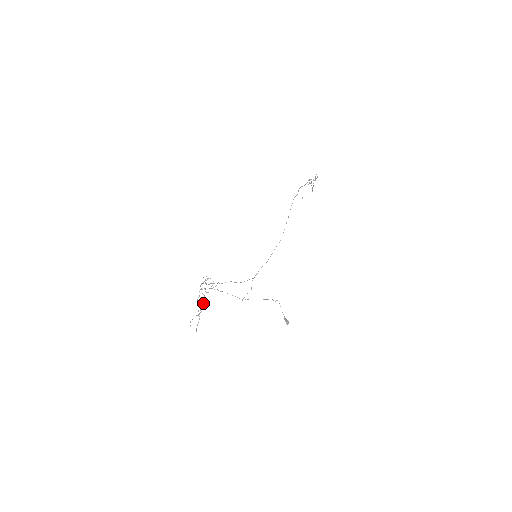
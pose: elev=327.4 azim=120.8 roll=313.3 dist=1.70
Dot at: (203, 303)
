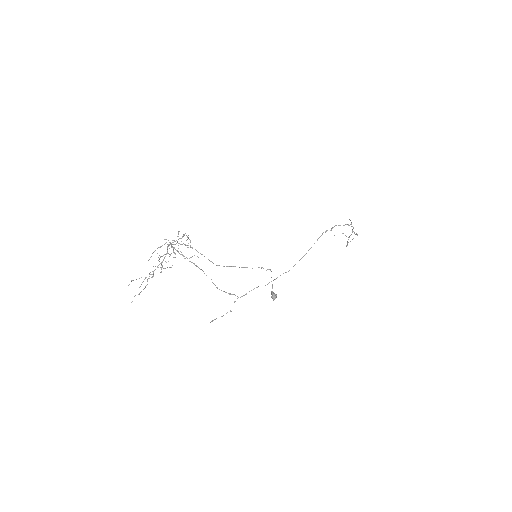
Dot at: (161, 268)
